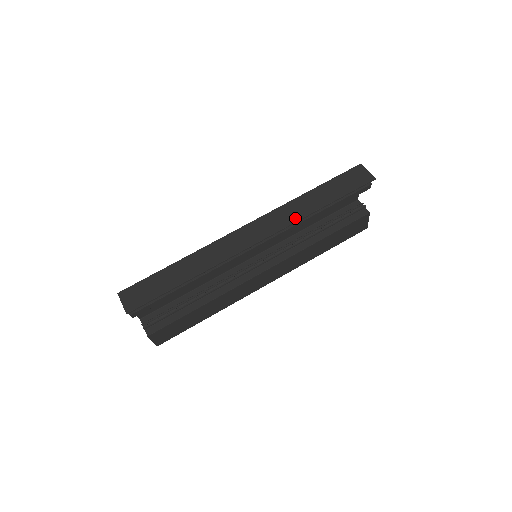
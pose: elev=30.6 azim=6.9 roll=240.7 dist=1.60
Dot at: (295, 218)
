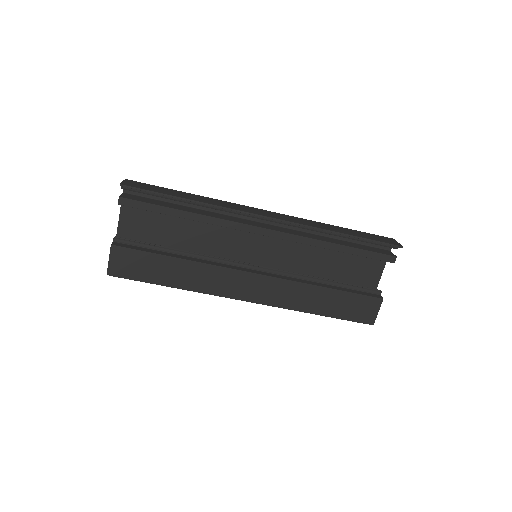
Dot at: (313, 225)
